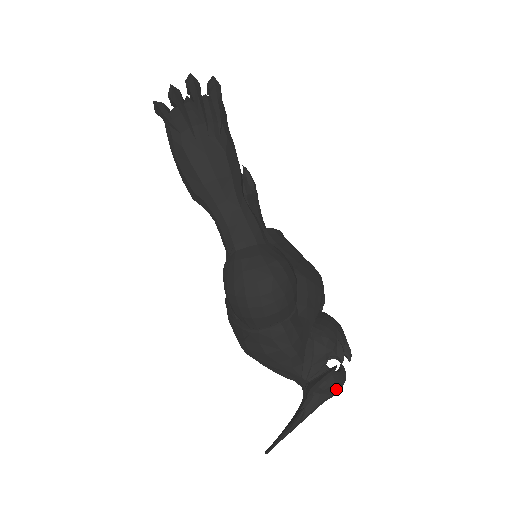
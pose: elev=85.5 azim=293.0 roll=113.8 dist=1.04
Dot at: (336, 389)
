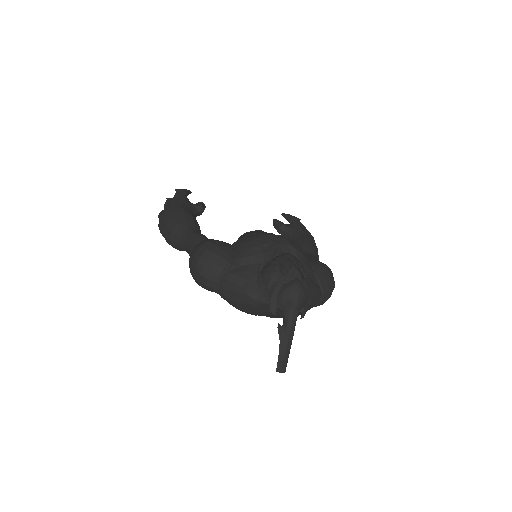
Dot at: (290, 296)
